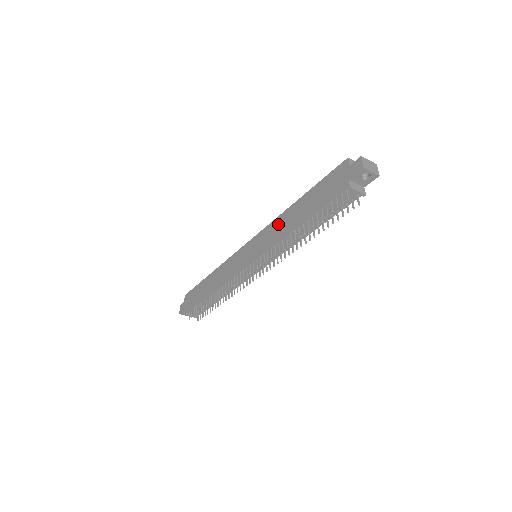
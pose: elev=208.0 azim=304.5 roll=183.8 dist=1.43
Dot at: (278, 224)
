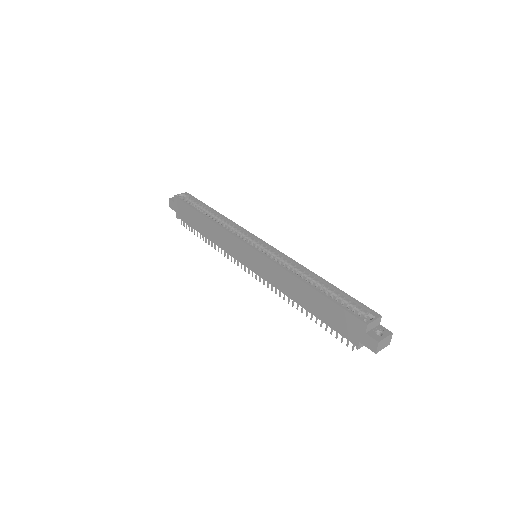
Dot at: (283, 277)
